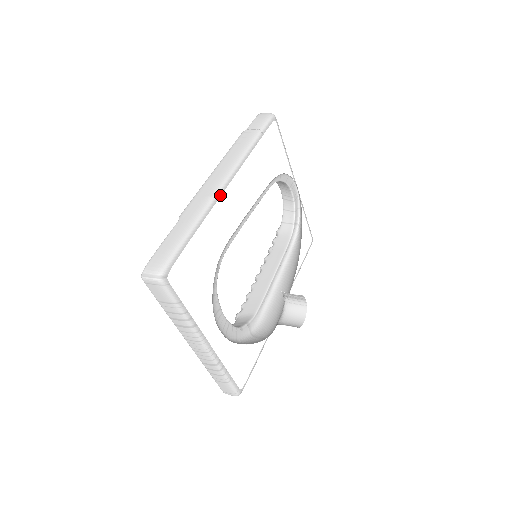
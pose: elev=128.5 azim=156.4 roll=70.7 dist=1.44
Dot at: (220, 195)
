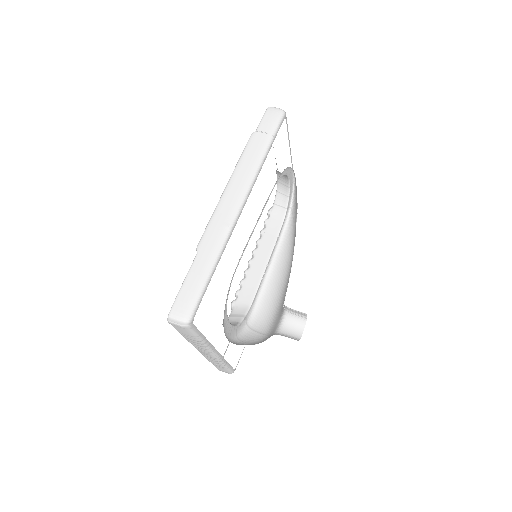
Dot at: (236, 222)
